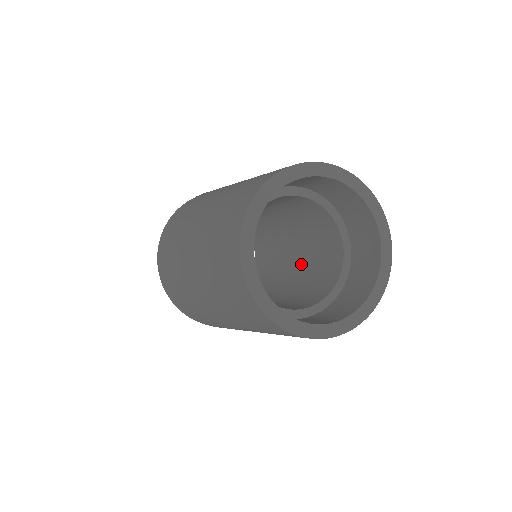
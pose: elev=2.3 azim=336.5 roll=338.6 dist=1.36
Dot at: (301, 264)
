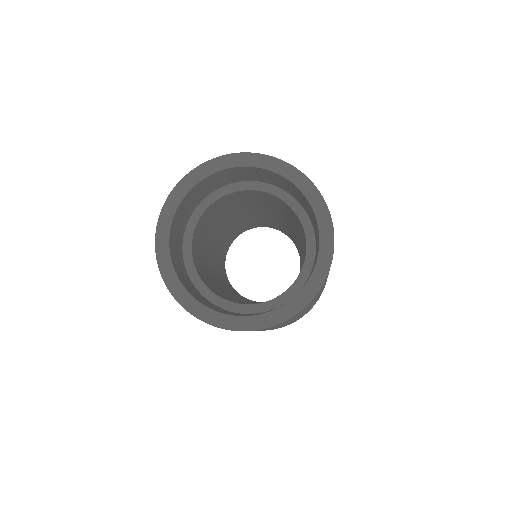
Dot at: occluded
